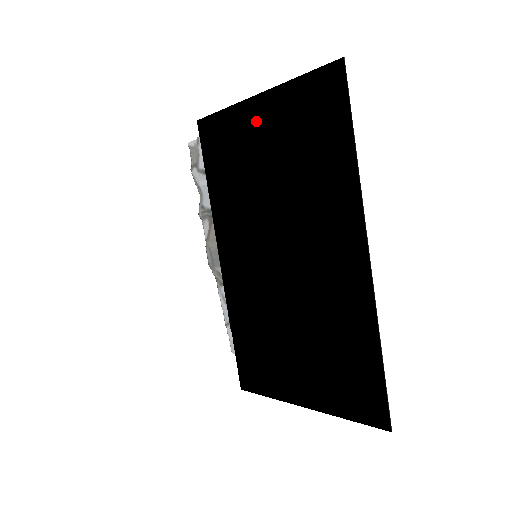
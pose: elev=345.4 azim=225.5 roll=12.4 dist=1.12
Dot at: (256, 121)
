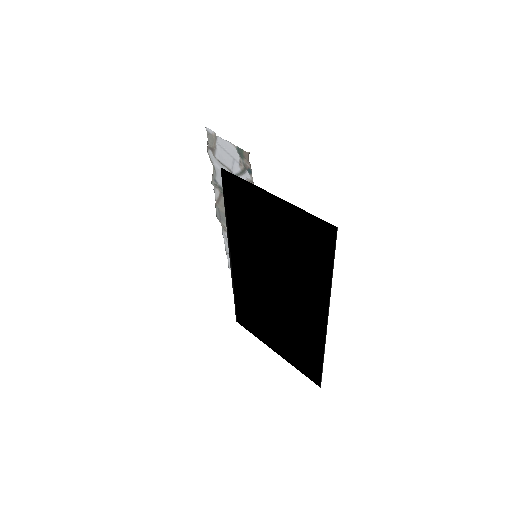
Dot at: (269, 208)
